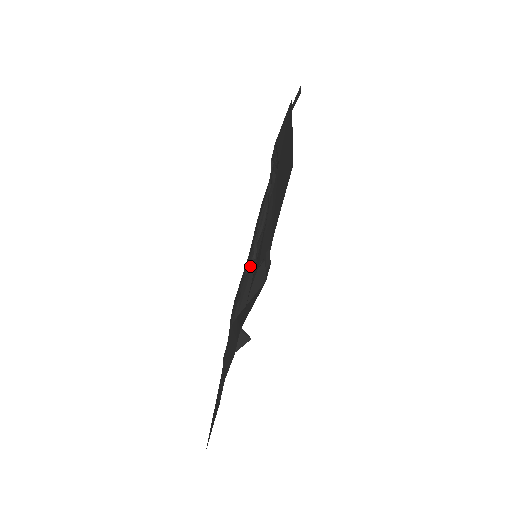
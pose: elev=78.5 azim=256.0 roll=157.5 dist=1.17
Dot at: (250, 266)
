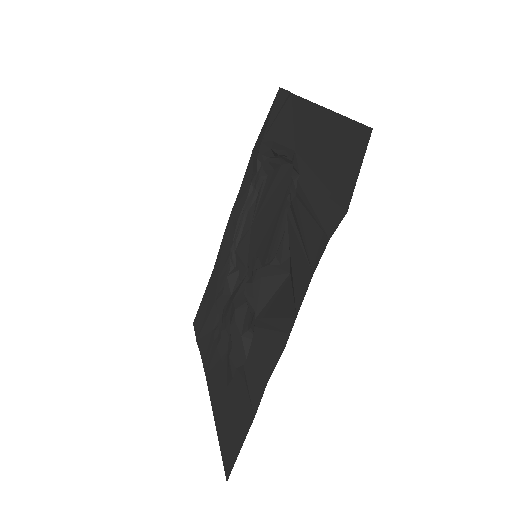
Dot at: (232, 274)
